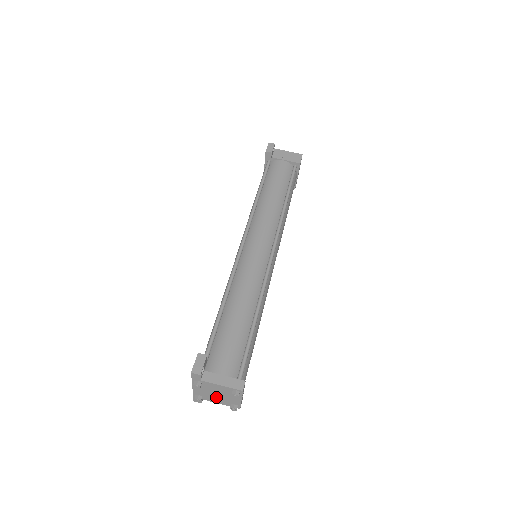
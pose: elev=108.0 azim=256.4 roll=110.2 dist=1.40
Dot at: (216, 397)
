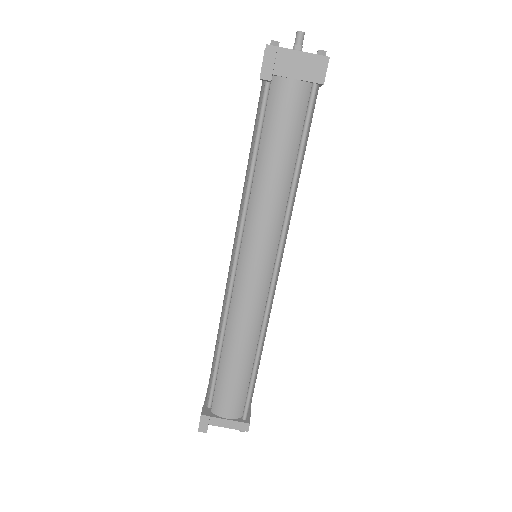
Dot at: occluded
